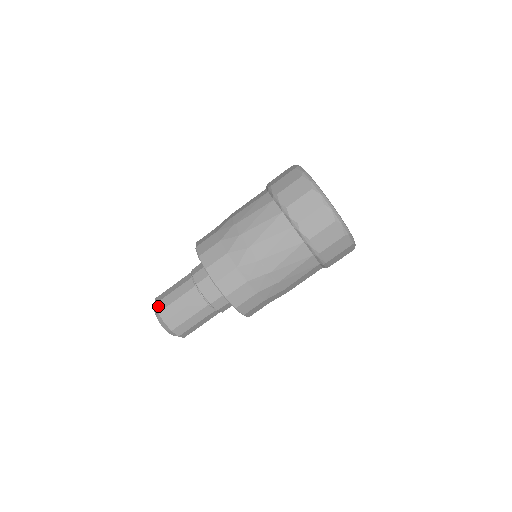
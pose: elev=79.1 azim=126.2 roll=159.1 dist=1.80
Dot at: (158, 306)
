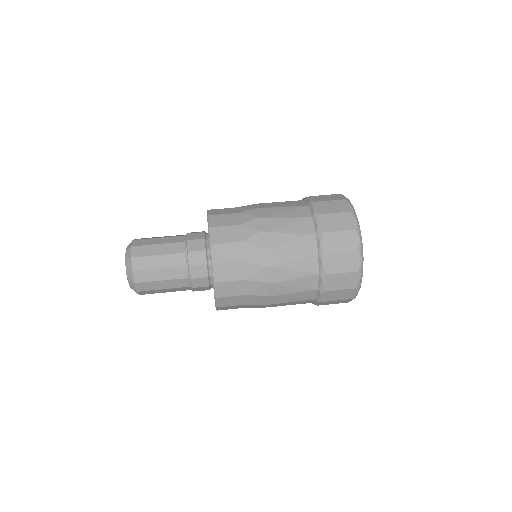
Dot at: (134, 250)
